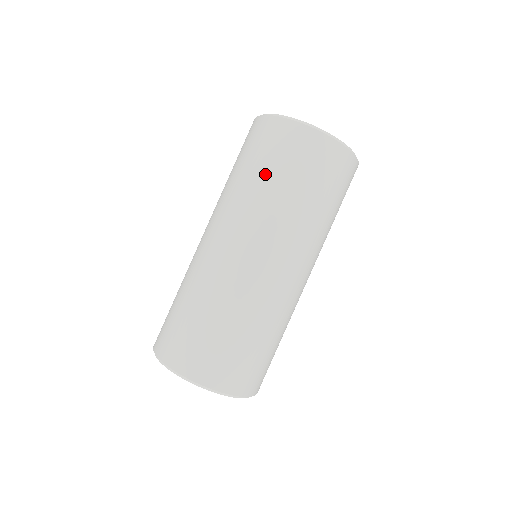
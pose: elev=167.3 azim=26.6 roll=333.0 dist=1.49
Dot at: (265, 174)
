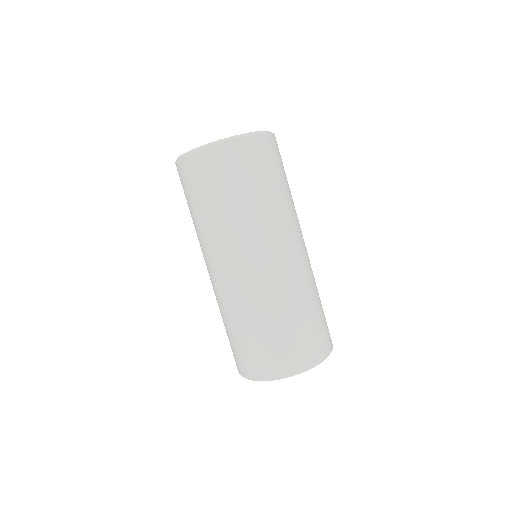
Dot at: (247, 192)
